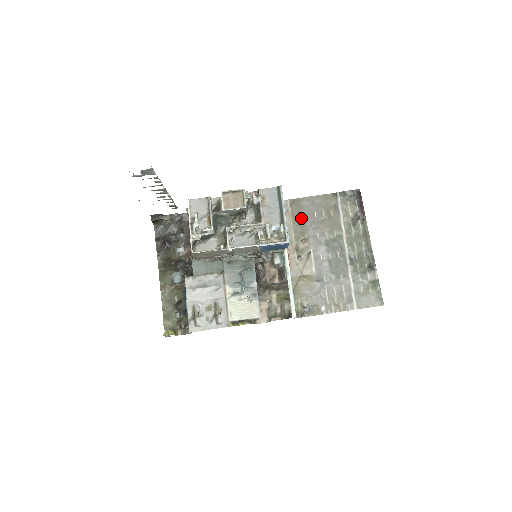
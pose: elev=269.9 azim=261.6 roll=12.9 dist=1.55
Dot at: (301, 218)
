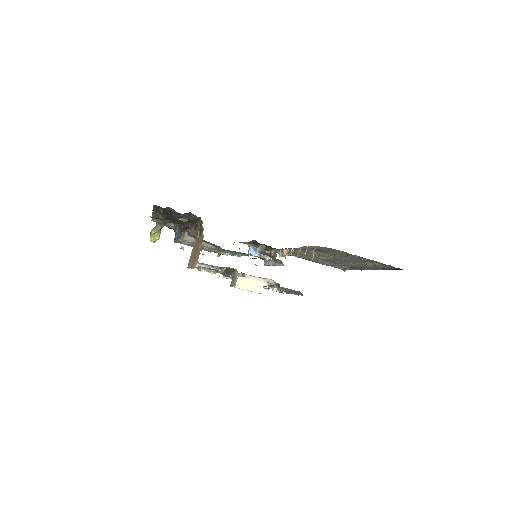
Dot at: (326, 251)
